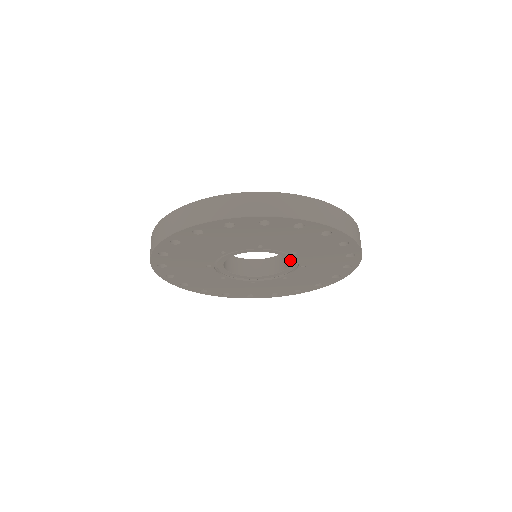
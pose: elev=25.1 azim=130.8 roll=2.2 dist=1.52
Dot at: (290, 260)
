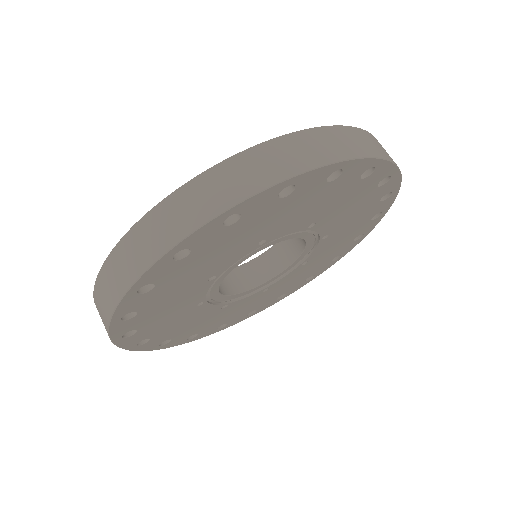
Dot at: (282, 239)
